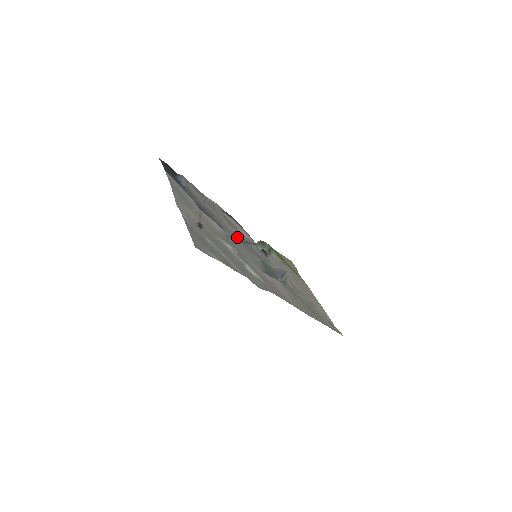
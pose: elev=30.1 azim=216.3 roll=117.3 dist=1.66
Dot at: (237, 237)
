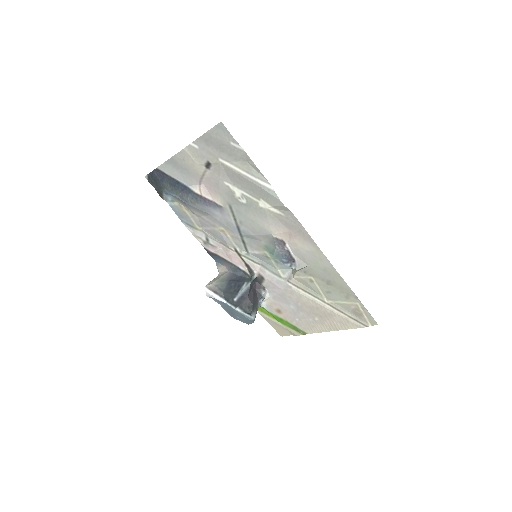
Dot at: (234, 229)
